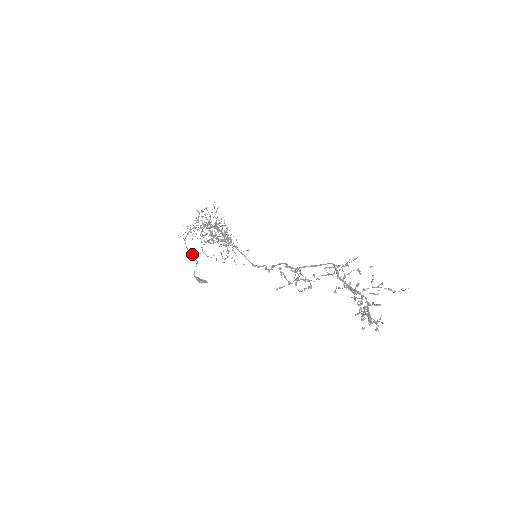
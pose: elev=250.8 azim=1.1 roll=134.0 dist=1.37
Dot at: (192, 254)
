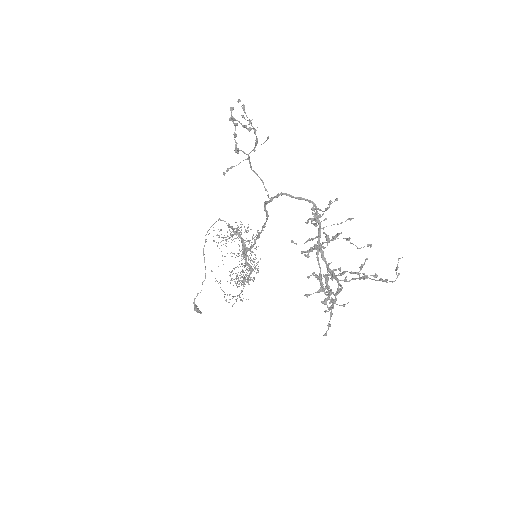
Dot at: occluded
